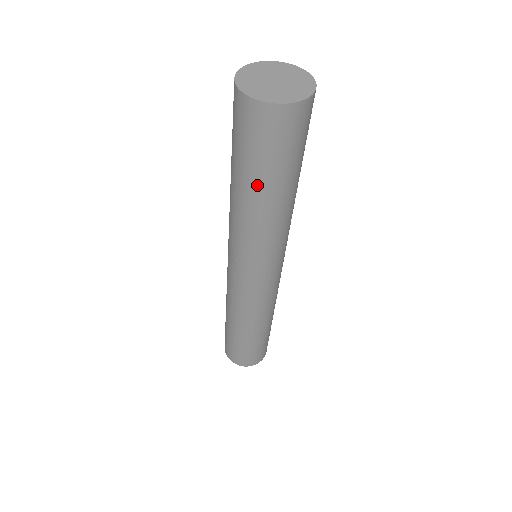
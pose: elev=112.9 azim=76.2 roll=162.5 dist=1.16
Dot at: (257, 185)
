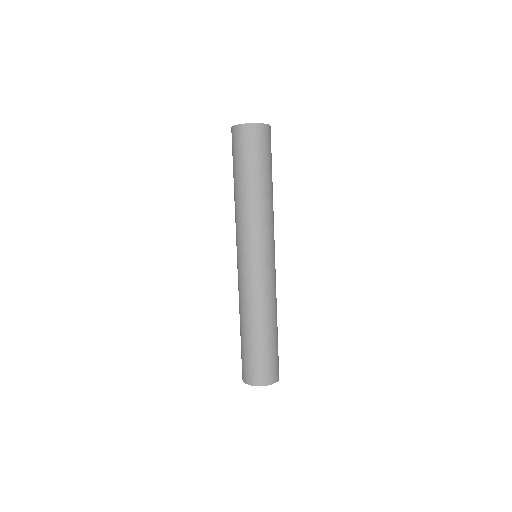
Dot at: (258, 175)
